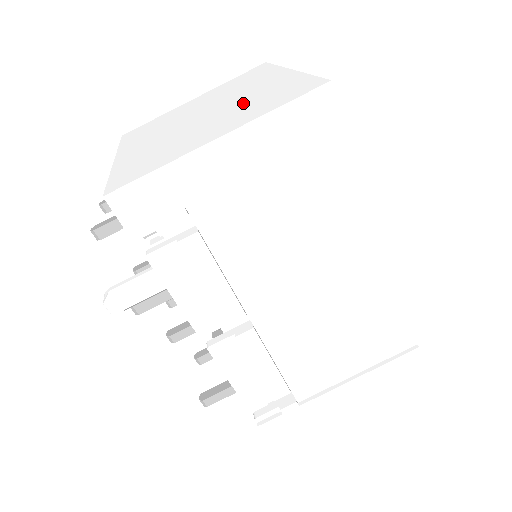
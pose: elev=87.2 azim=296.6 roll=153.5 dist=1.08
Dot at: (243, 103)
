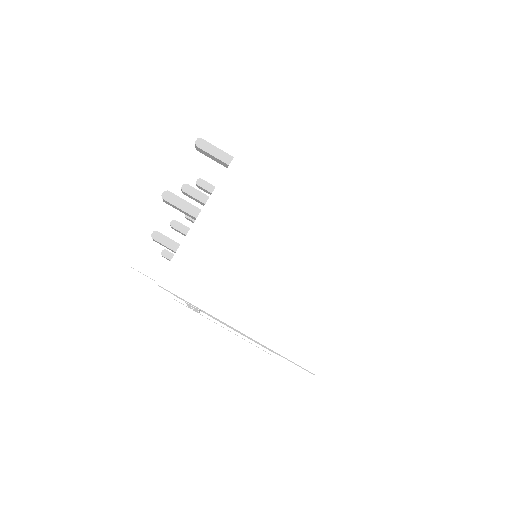
Dot at: (301, 289)
